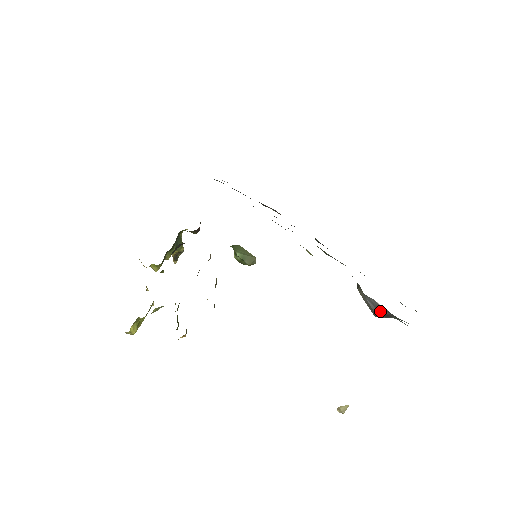
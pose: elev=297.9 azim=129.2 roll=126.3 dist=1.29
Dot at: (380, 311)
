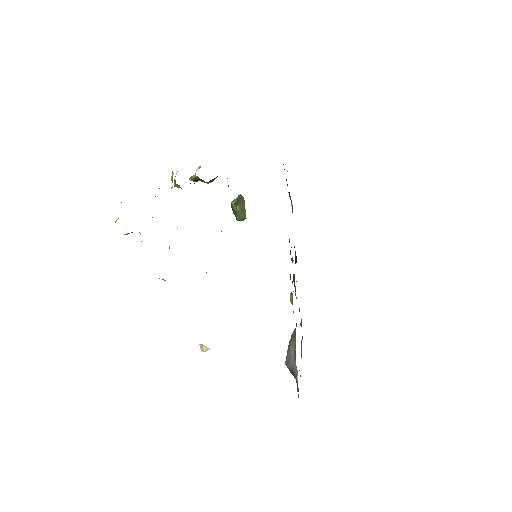
Dot at: (292, 371)
